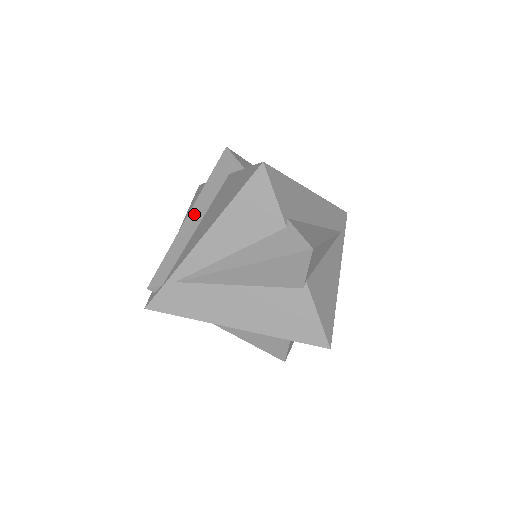
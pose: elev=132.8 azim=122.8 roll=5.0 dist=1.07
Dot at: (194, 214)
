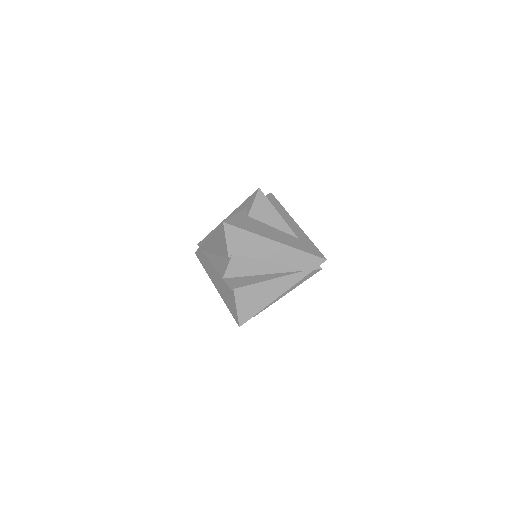
Dot at: occluded
